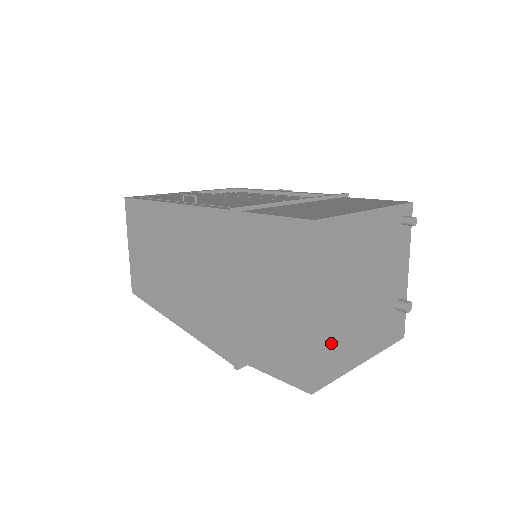
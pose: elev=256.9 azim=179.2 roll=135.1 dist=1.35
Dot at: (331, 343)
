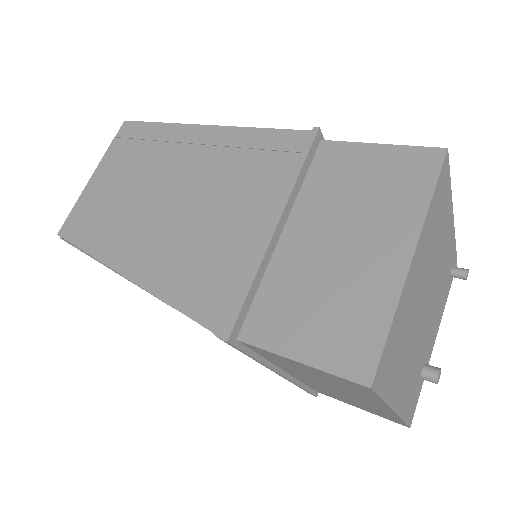
Dot at: (400, 333)
